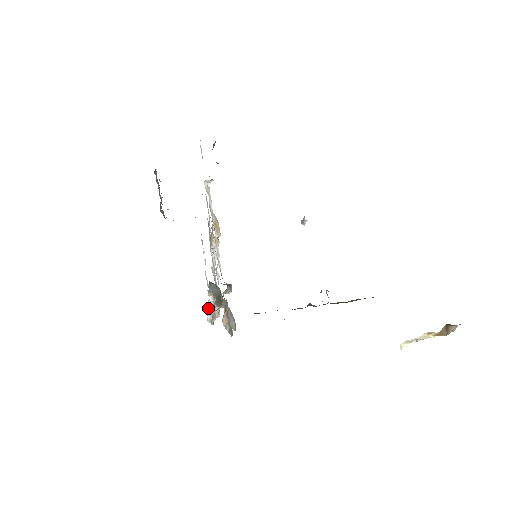
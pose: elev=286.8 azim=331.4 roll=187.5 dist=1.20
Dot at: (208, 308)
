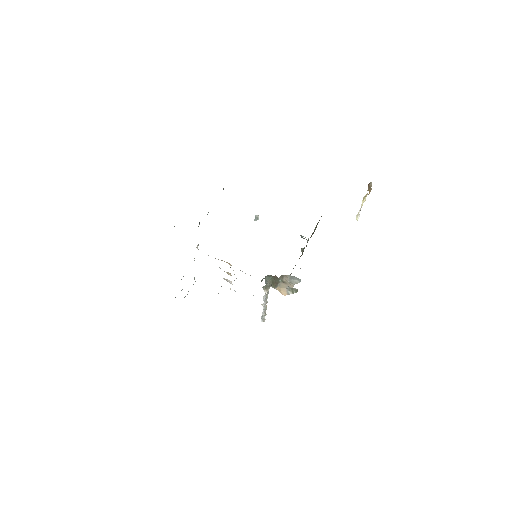
Dot at: (263, 305)
